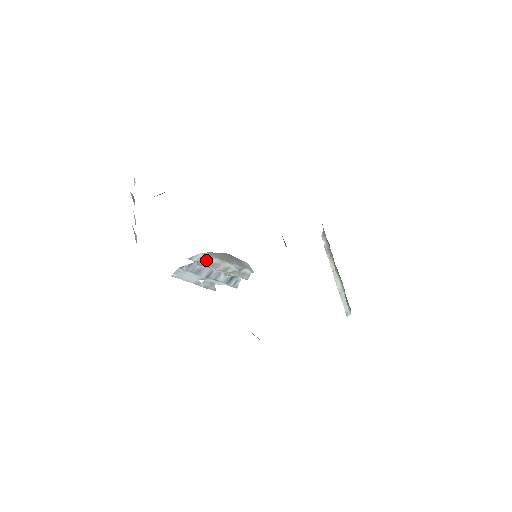
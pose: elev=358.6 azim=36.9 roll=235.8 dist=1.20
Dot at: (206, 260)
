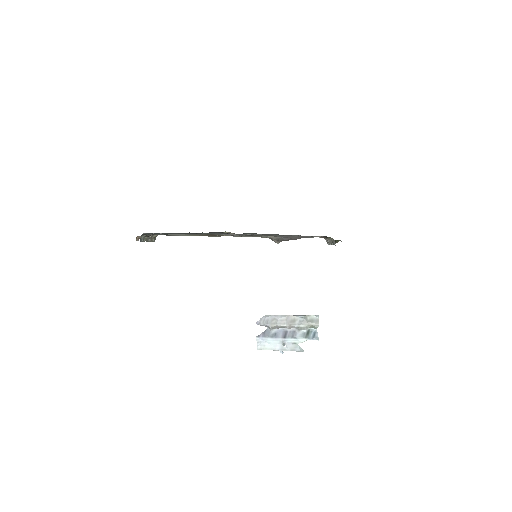
Dot at: (271, 320)
